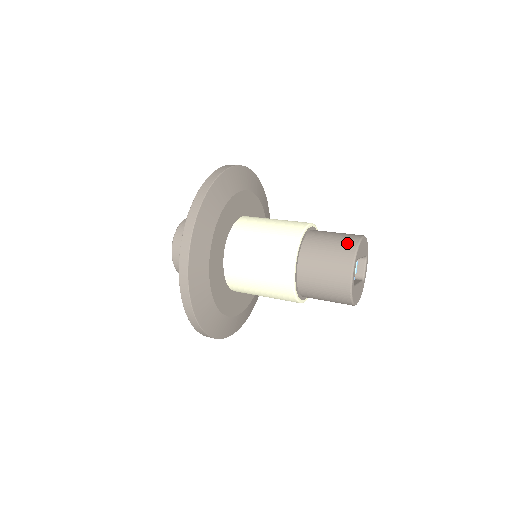
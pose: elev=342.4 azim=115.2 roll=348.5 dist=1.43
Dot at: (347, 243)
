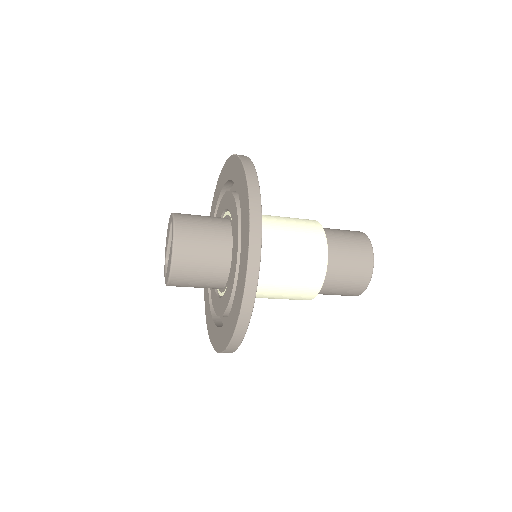
Dot at: occluded
